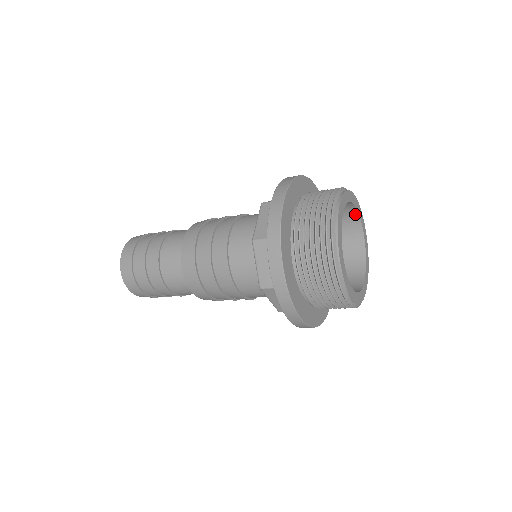
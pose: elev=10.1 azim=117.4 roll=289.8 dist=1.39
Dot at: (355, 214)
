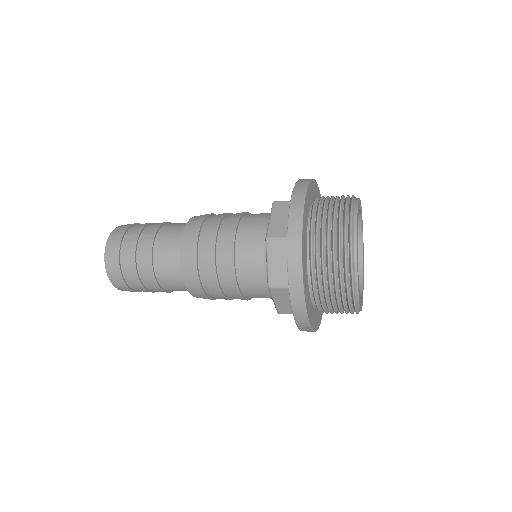
Dot at: occluded
